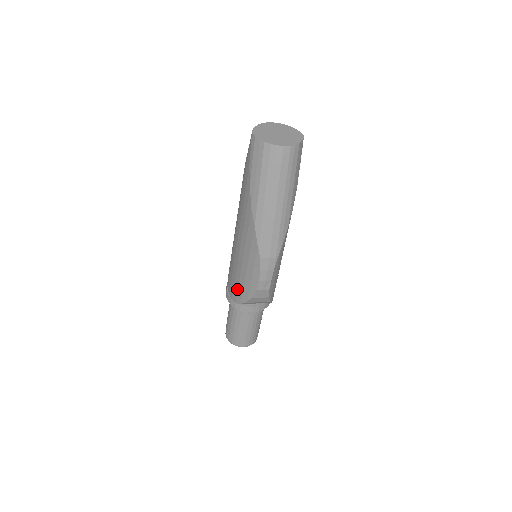
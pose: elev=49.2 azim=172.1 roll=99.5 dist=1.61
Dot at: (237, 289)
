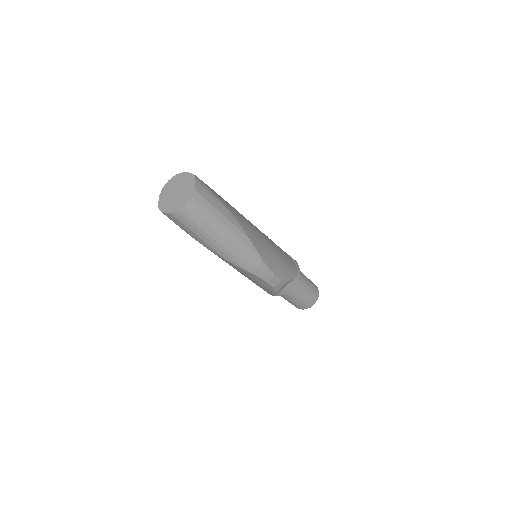
Dot at: occluded
